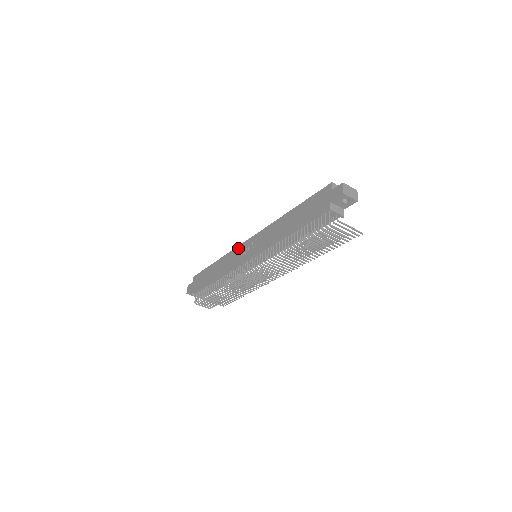
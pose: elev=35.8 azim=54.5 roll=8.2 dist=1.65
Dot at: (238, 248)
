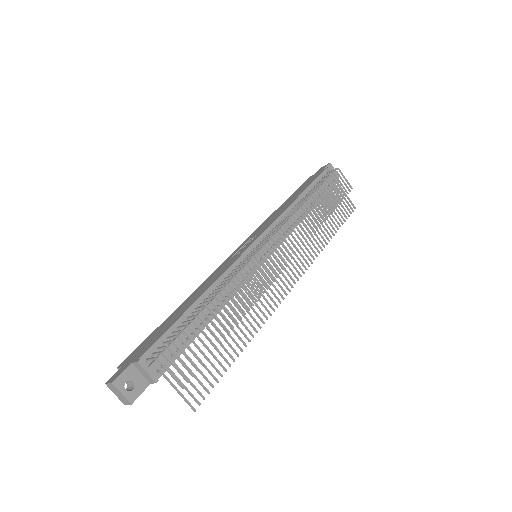
Dot at: (221, 264)
